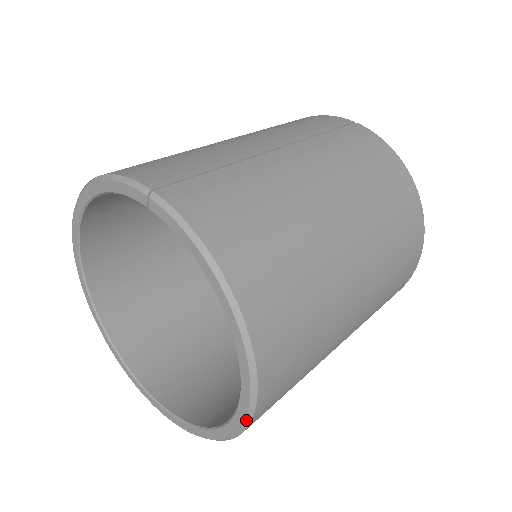
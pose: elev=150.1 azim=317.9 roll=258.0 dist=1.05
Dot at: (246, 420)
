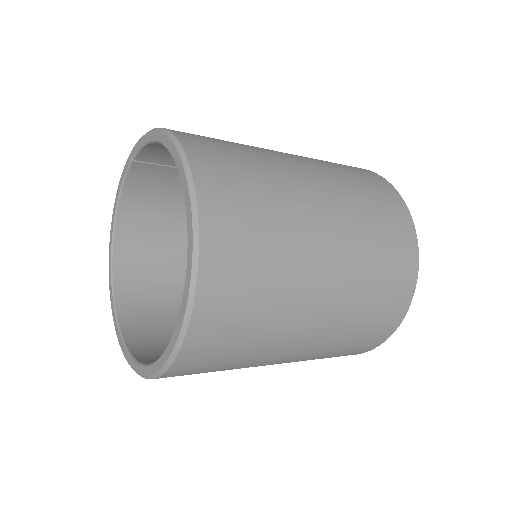
Dot at: (193, 211)
